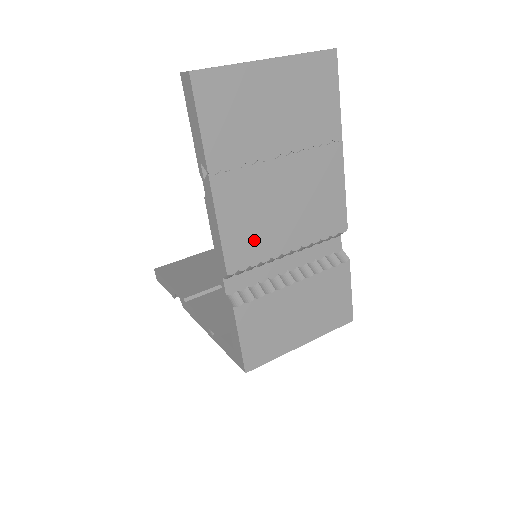
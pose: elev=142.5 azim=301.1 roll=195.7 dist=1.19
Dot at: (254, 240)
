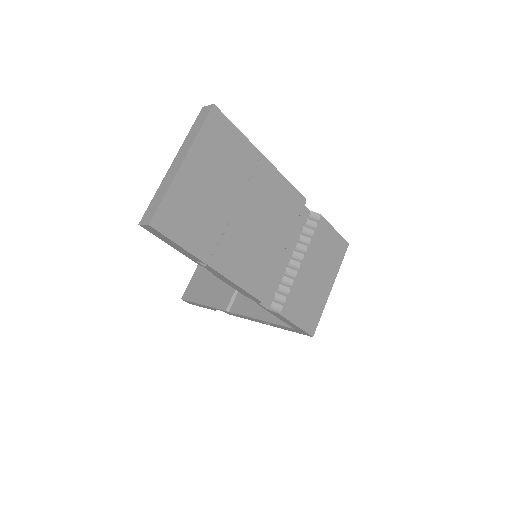
Dot at: (261, 268)
